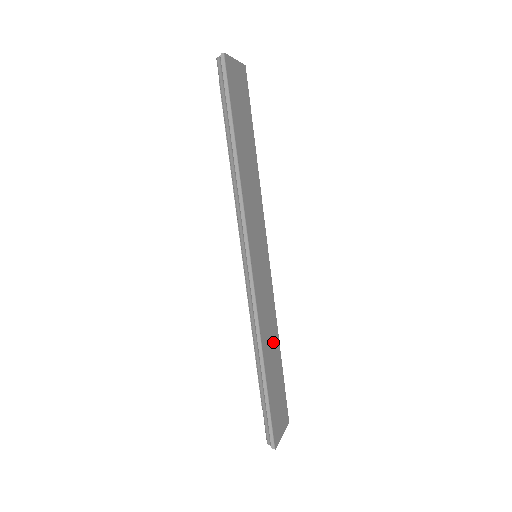
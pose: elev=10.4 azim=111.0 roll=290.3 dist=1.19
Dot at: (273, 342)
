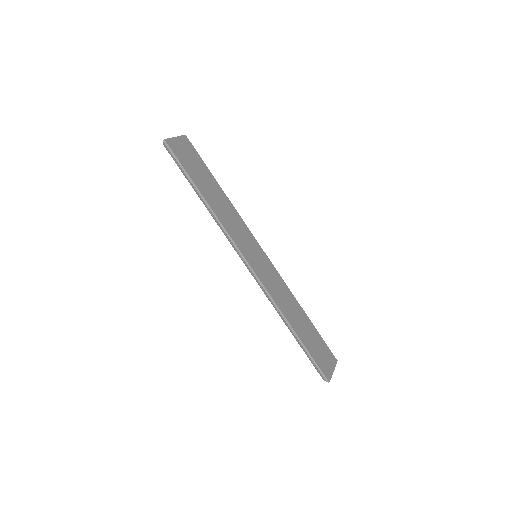
Dot at: (295, 309)
